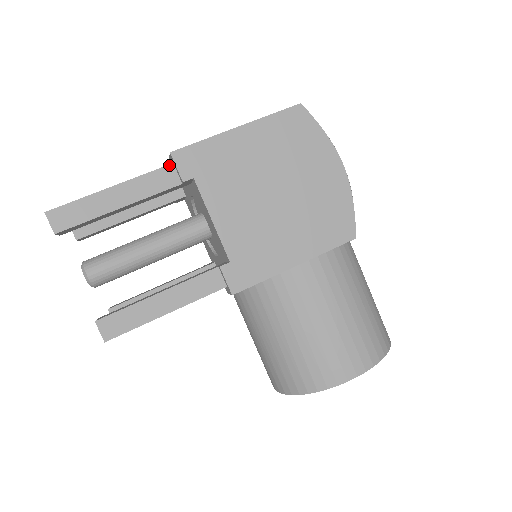
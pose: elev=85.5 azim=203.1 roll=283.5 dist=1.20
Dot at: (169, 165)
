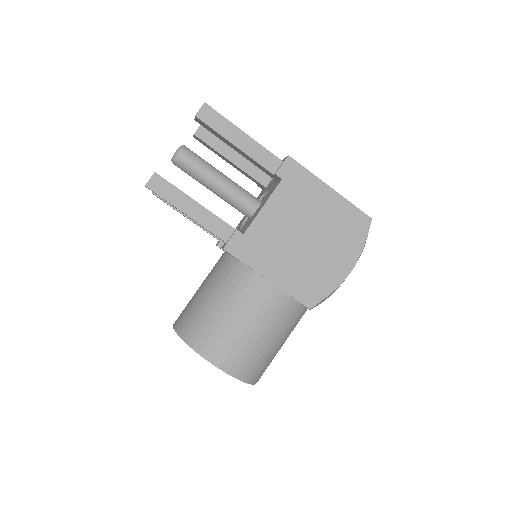
Dot at: (280, 160)
